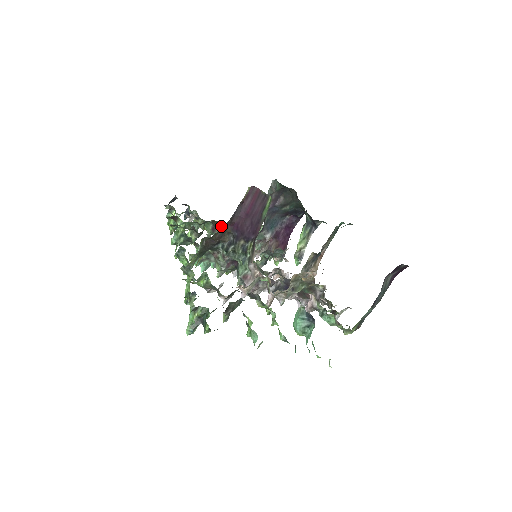
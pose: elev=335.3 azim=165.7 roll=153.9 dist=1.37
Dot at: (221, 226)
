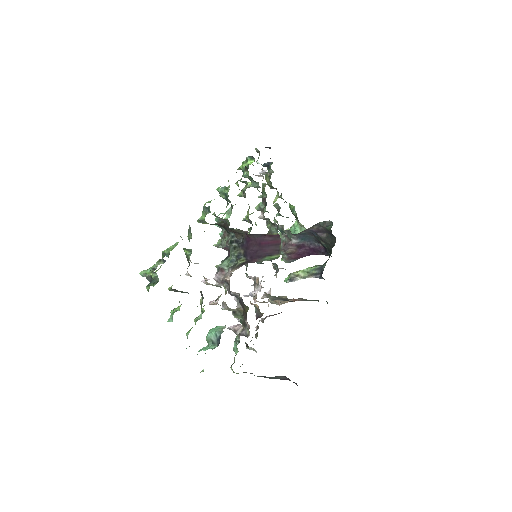
Dot at: (278, 197)
